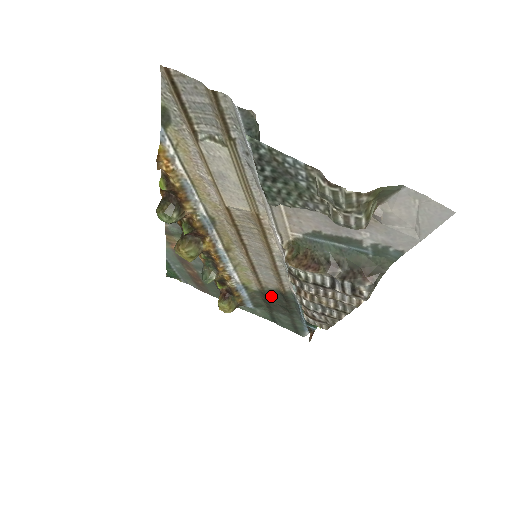
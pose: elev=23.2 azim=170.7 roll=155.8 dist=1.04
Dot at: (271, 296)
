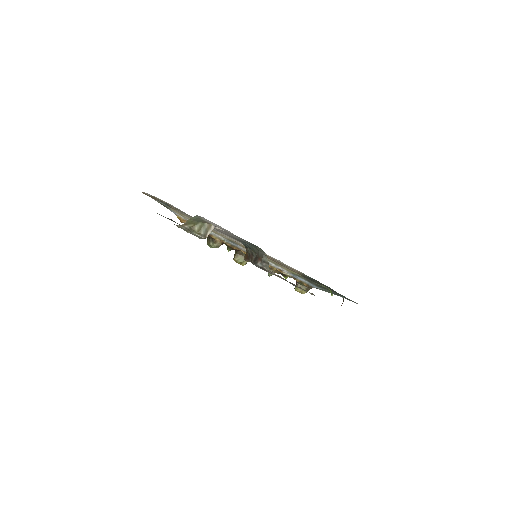
Dot at: occluded
